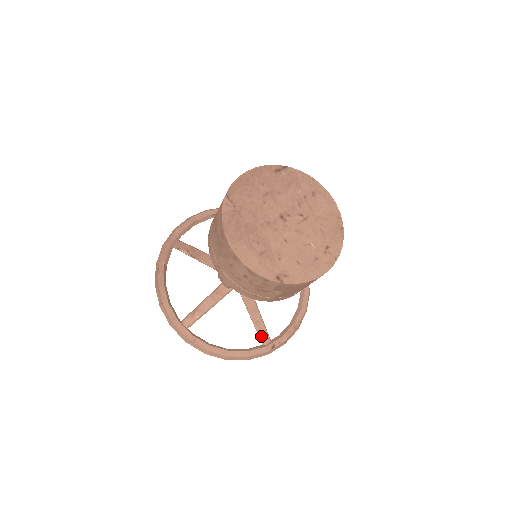
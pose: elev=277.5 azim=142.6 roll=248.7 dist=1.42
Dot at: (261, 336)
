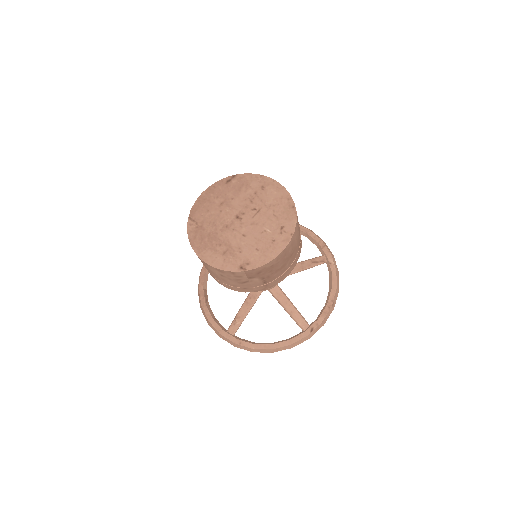
Dot at: (299, 324)
